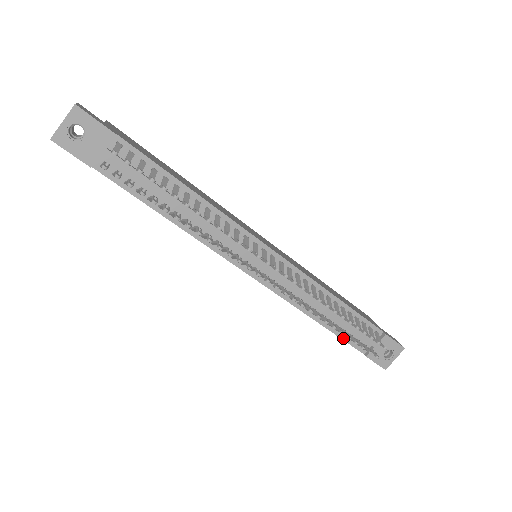
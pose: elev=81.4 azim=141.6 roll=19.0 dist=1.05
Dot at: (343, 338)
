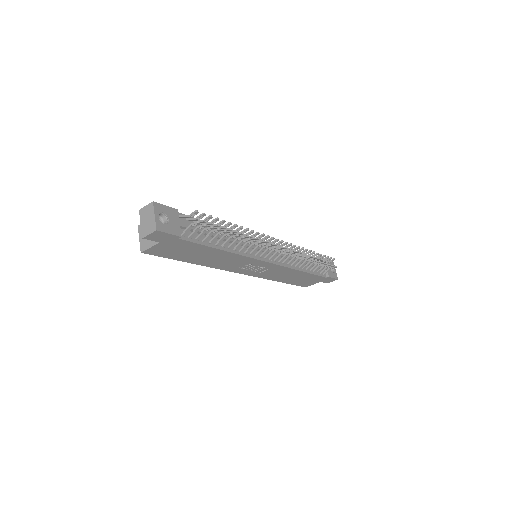
Dot at: (315, 274)
